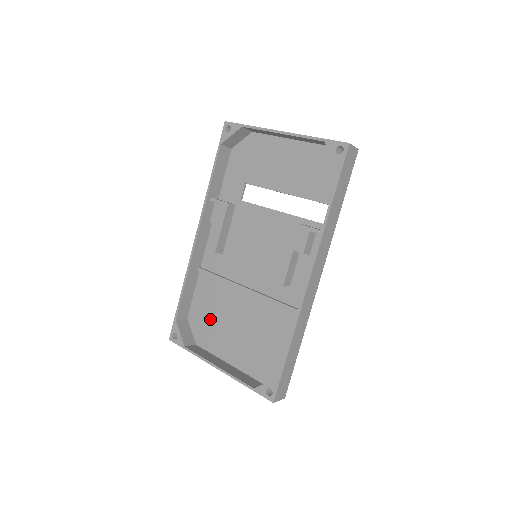
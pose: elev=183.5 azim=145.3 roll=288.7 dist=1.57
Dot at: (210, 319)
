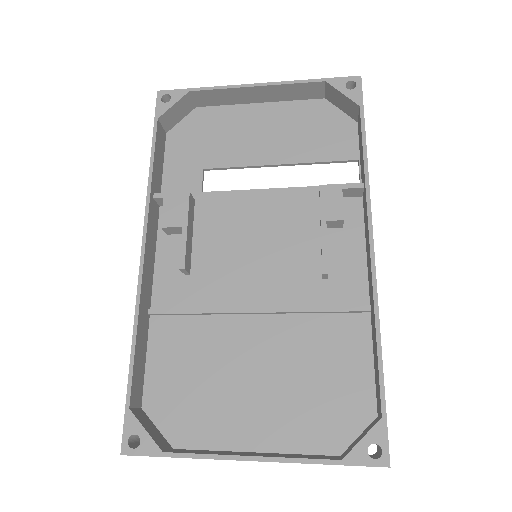
Dot at: (193, 388)
